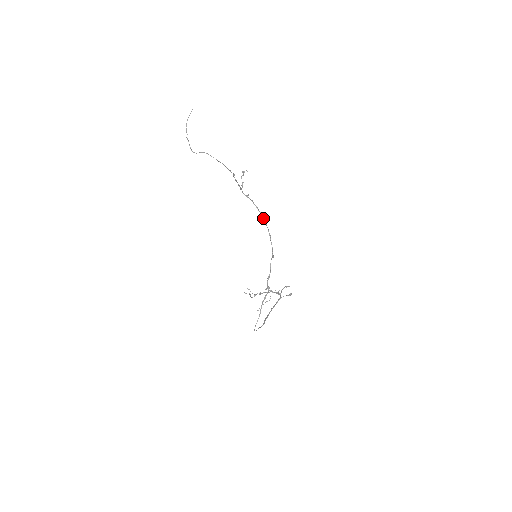
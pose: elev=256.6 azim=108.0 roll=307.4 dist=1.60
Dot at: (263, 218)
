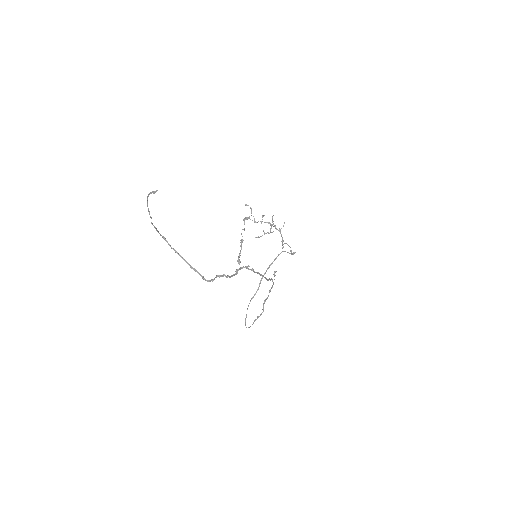
Dot at: occluded
